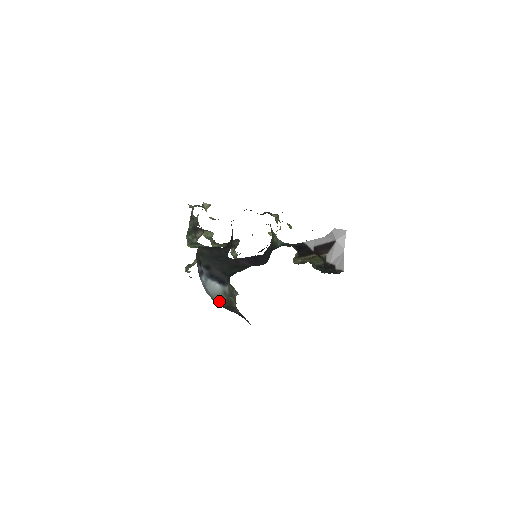
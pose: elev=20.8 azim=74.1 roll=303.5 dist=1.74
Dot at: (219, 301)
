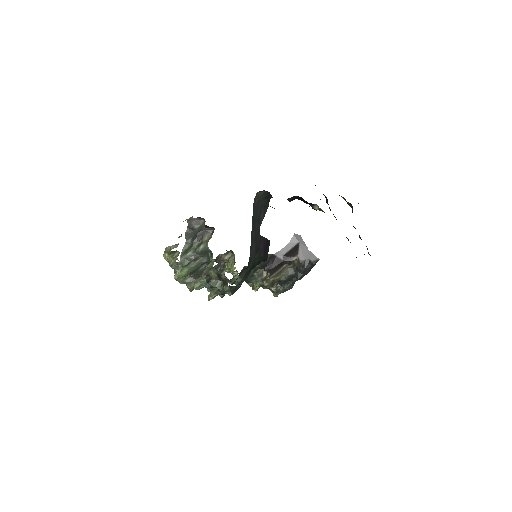
Dot at: occluded
